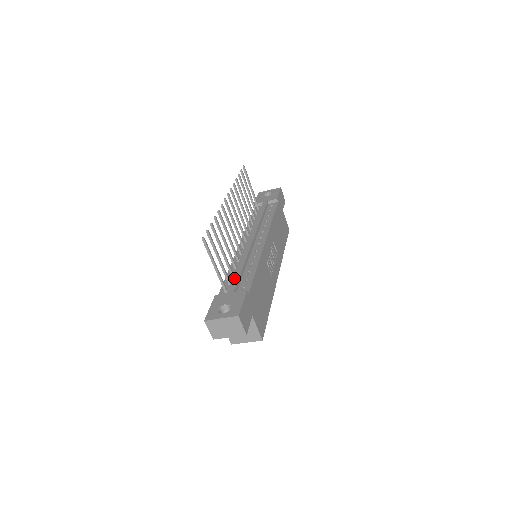
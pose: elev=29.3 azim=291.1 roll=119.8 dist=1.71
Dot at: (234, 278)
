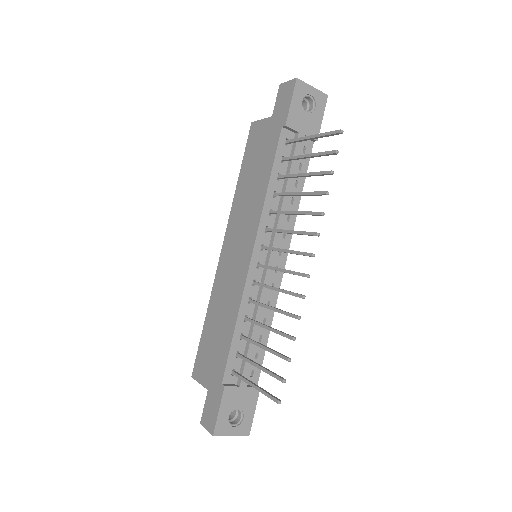
Dot at: (248, 356)
